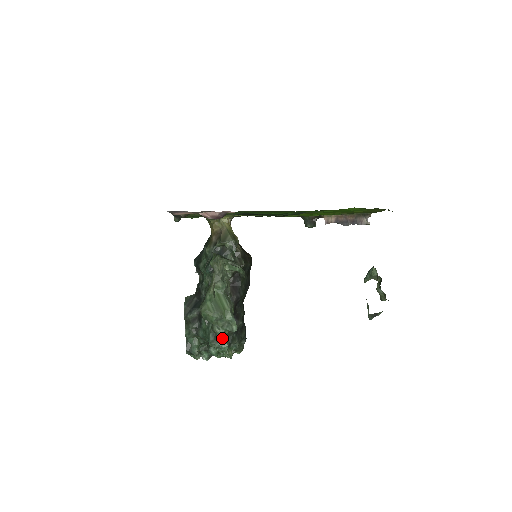
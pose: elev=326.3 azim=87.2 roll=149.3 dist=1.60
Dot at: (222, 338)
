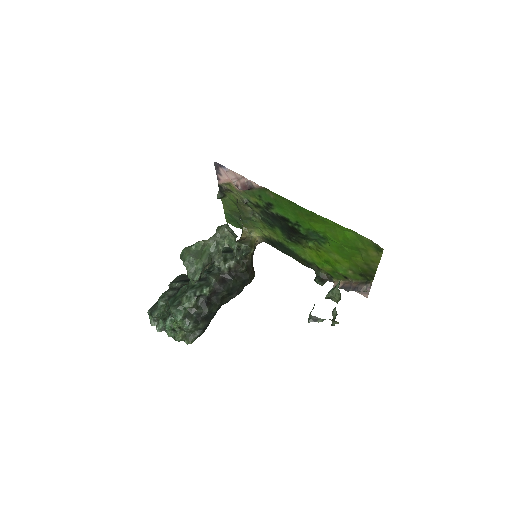
Dot at: (183, 307)
